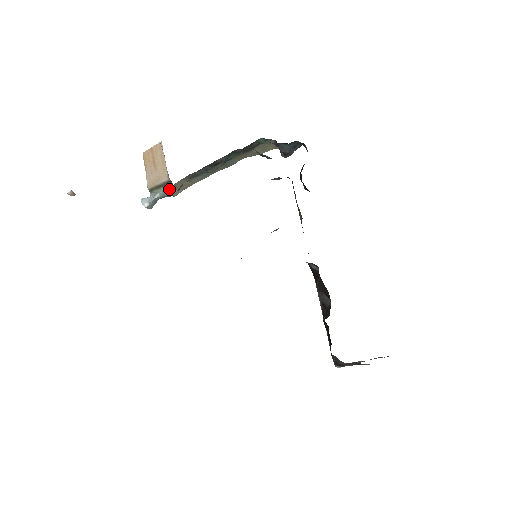
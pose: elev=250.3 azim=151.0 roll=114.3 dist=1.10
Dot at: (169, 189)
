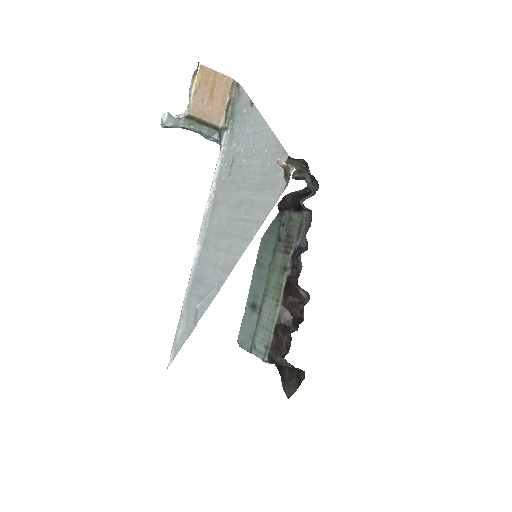
Dot at: (209, 134)
